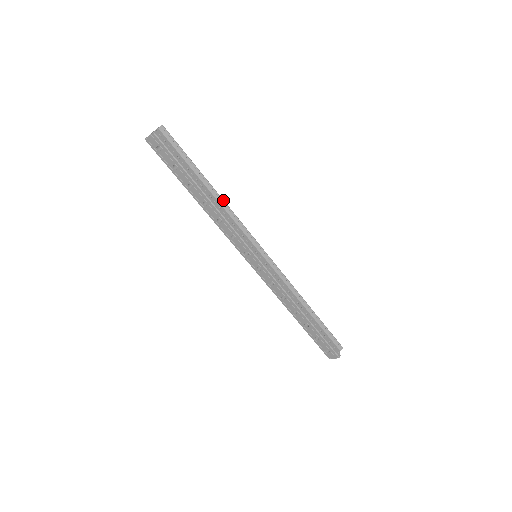
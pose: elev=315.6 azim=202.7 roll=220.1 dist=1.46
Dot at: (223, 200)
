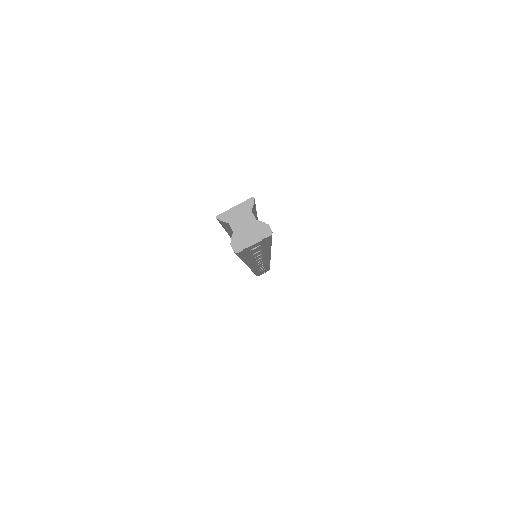
Dot at: occluded
